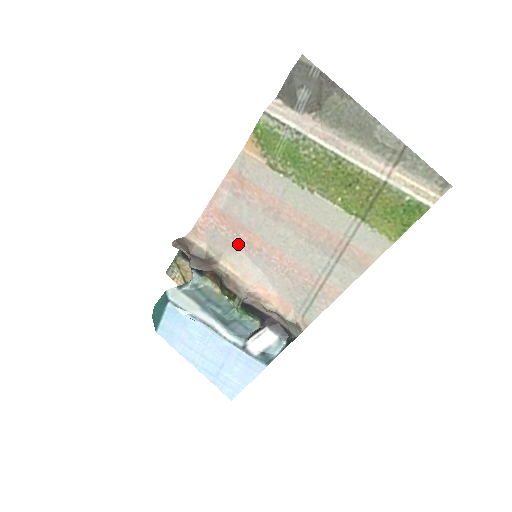
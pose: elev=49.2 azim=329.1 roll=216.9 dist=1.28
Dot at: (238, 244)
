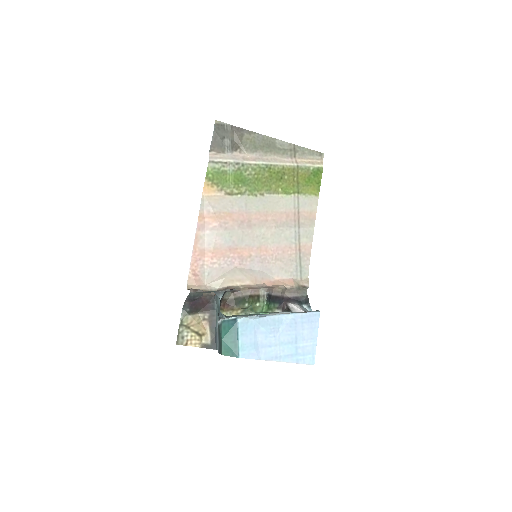
Dot at: (232, 264)
